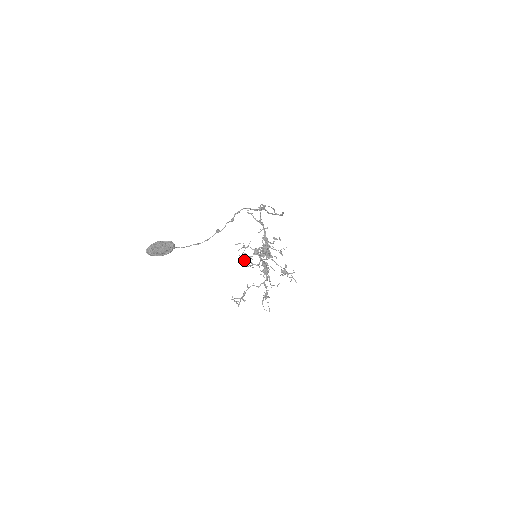
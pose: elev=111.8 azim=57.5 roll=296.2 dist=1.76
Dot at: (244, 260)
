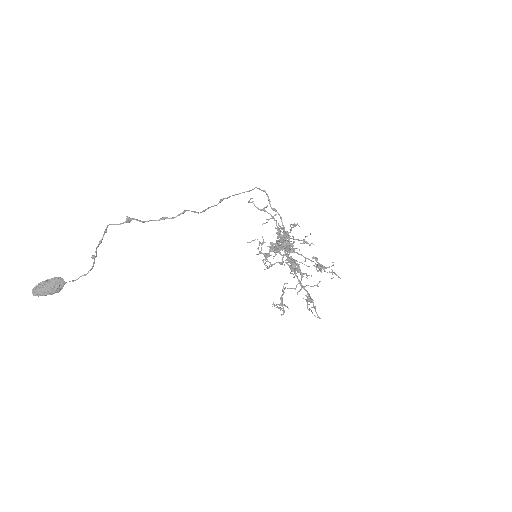
Dot at: (262, 260)
